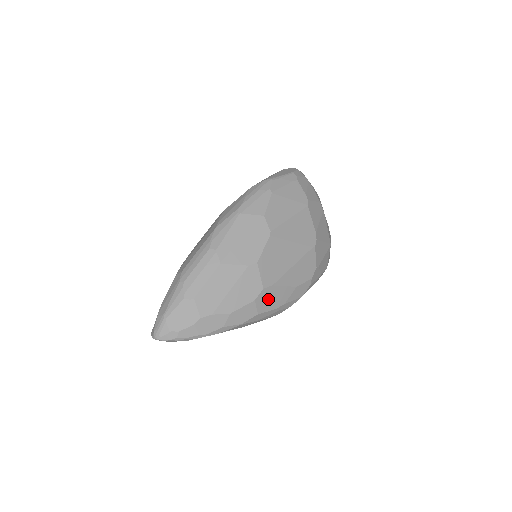
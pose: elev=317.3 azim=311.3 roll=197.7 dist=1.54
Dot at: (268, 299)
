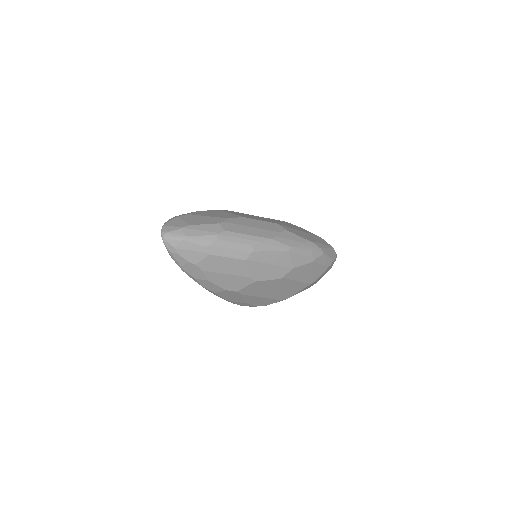
Dot at: (230, 295)
